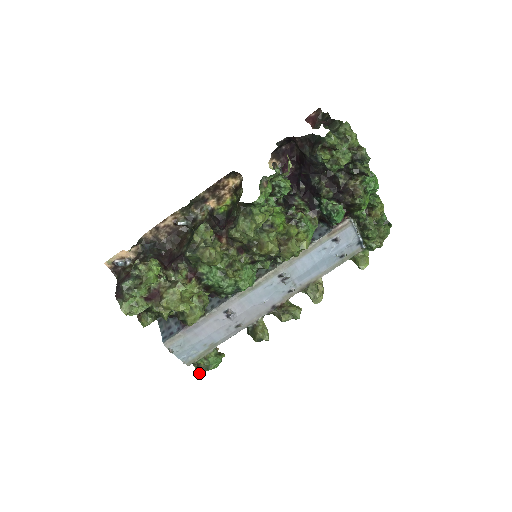
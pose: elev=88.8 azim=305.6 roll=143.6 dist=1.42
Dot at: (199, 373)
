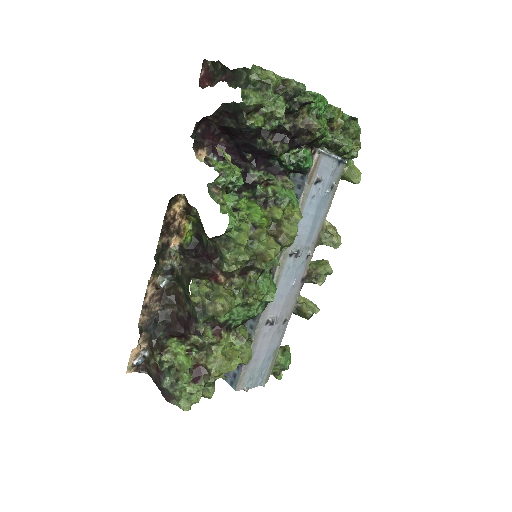
Dot at: (279, 378)
